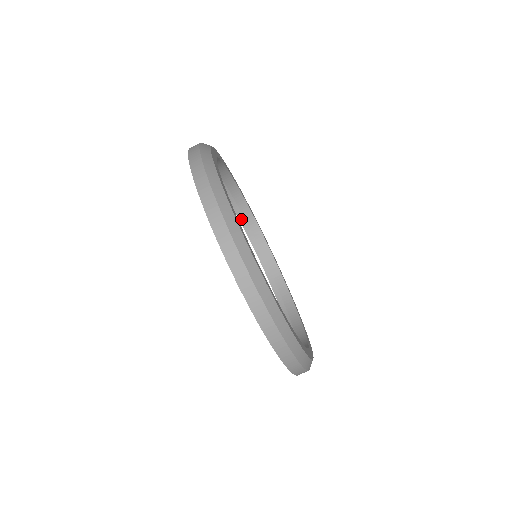
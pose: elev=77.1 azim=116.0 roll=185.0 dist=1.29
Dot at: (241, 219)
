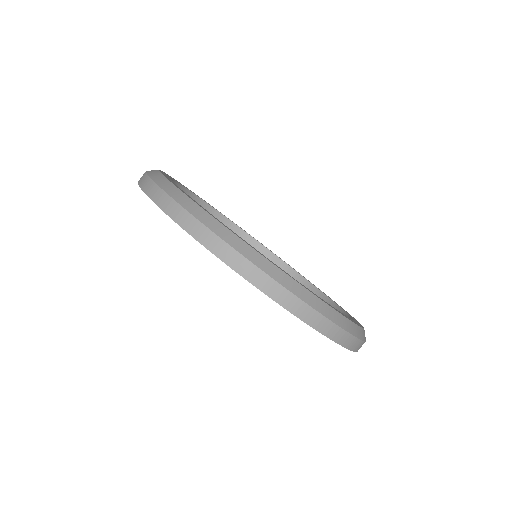
Dot at: occluded
